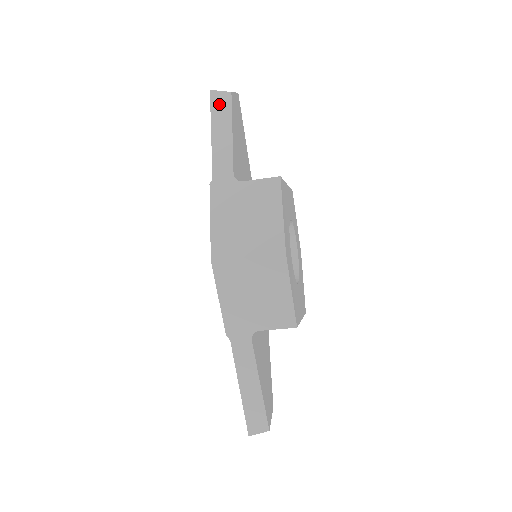
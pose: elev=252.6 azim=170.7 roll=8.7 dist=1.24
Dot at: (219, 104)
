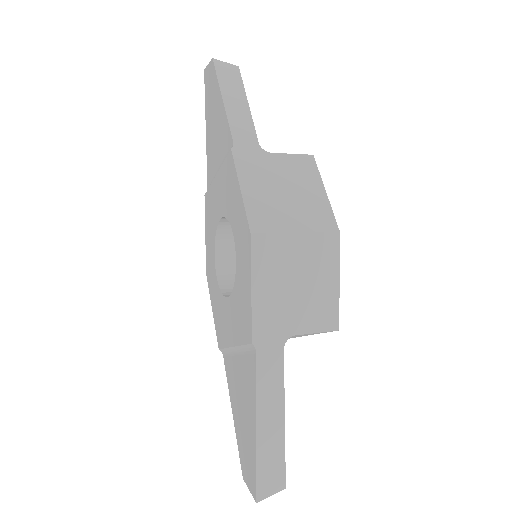
Dot at: (227, 74)
